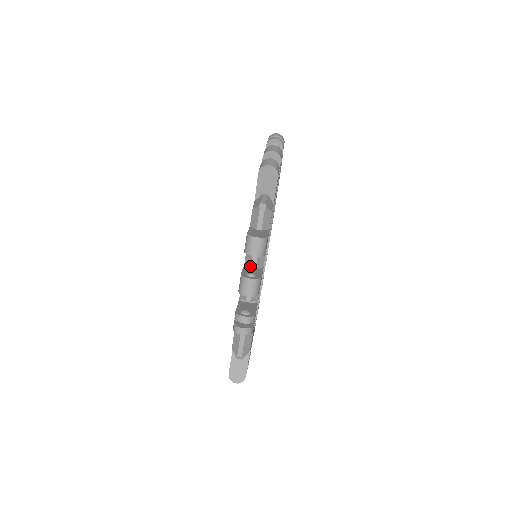
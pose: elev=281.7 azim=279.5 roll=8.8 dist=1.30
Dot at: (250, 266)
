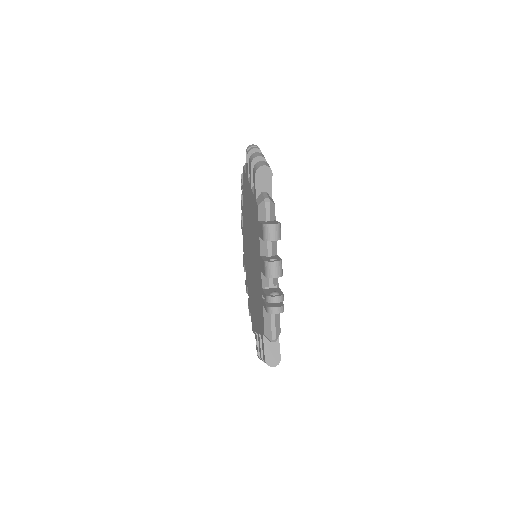
Dot at: (267, 255)
